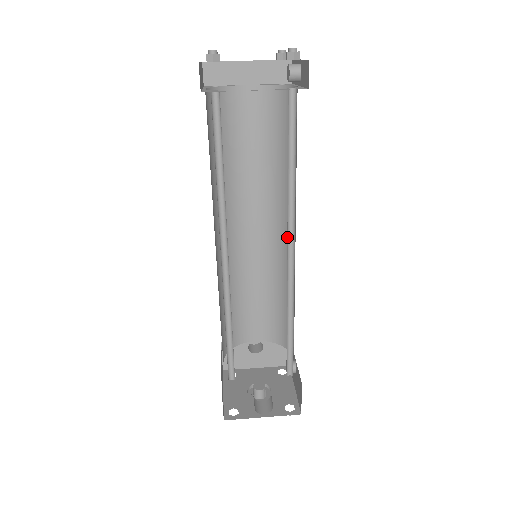
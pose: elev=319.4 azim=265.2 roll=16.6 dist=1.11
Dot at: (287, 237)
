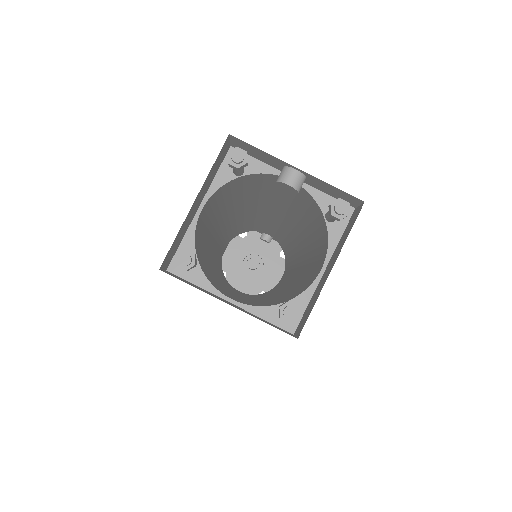
Dot at: (300, 242)
